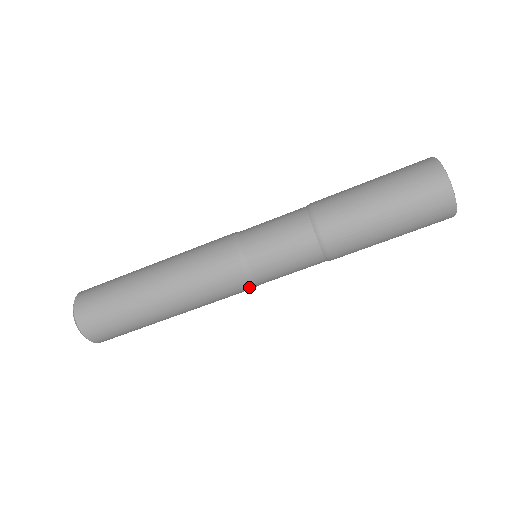
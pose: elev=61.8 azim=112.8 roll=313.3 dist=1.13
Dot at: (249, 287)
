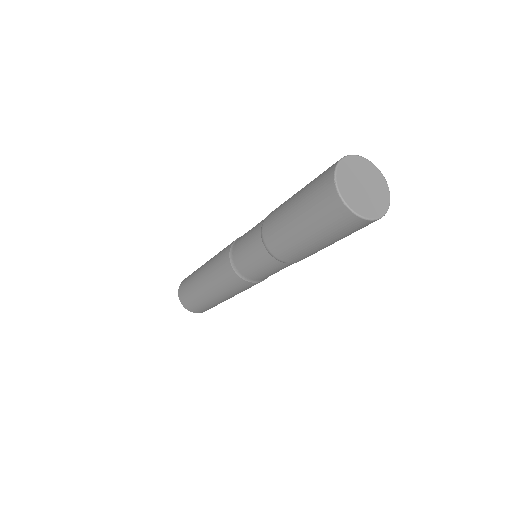
Dot at: (245, 282)
